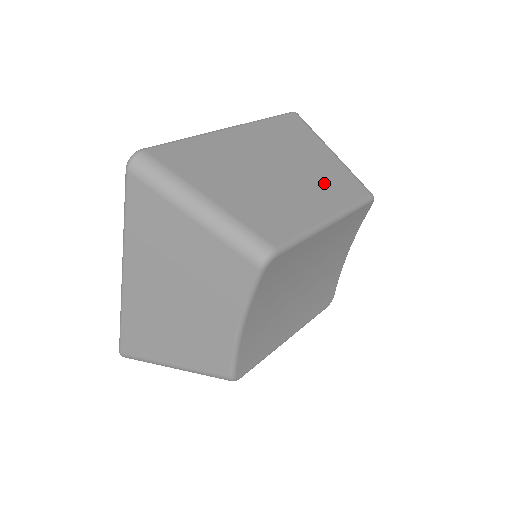
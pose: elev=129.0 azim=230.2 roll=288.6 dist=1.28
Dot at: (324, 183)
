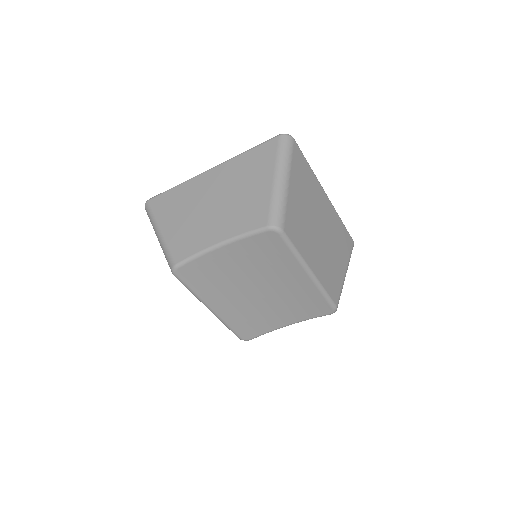
Dot at: (328, 266)
